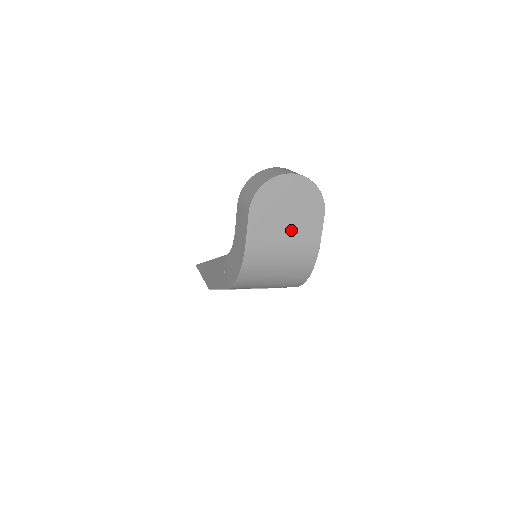
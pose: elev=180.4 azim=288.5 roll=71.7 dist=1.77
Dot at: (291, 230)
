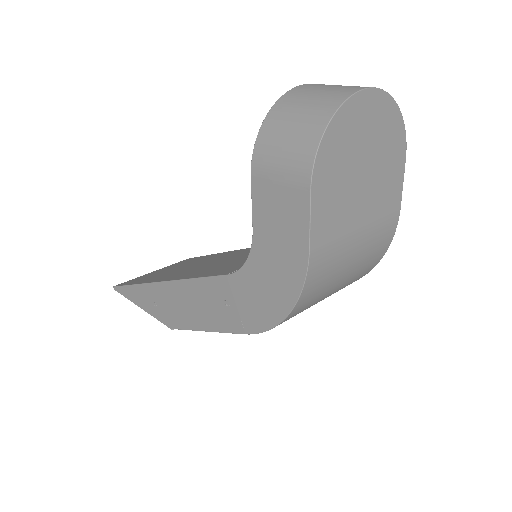
Dot at: (368, 202)
